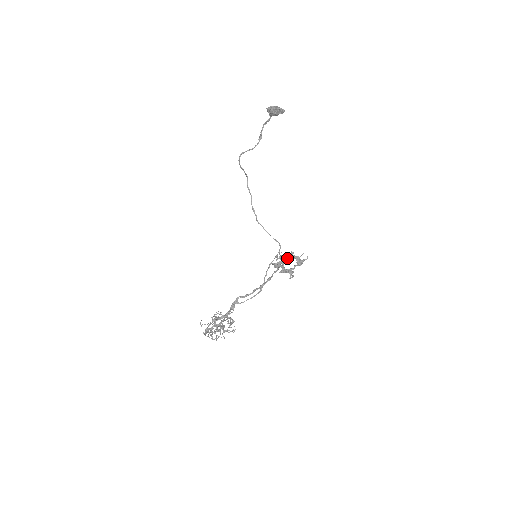
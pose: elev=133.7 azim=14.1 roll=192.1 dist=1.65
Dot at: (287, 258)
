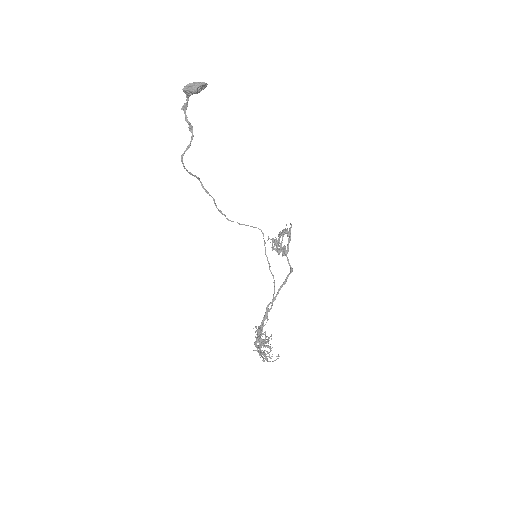
Dot at: (289, 239)
